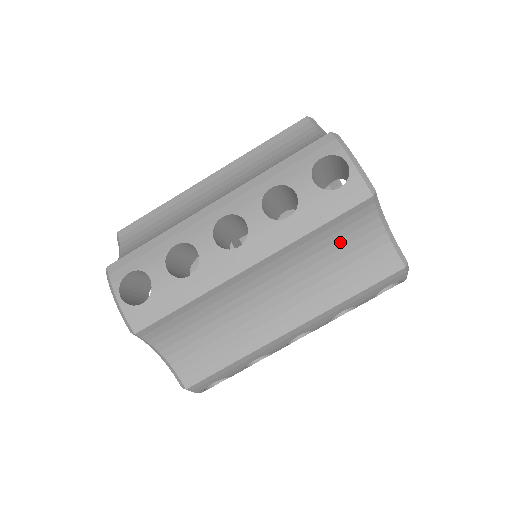
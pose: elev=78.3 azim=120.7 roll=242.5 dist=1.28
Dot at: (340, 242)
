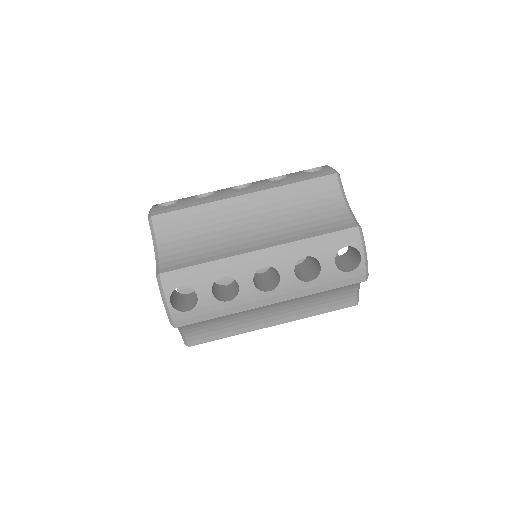
Dot at: (330, 291)
